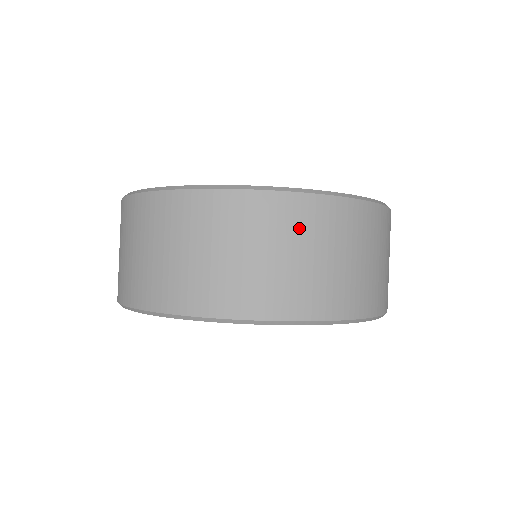
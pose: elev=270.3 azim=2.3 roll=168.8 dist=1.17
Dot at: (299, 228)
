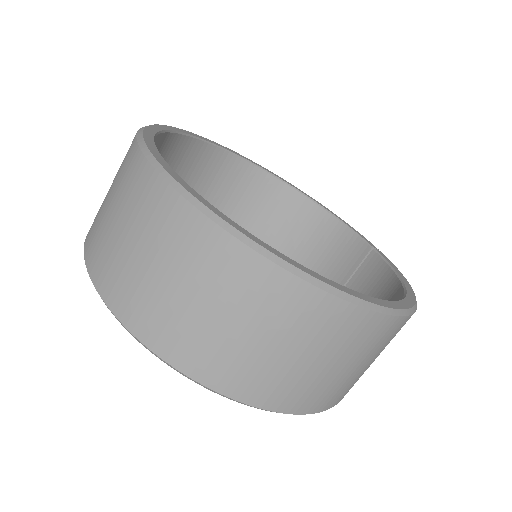
Dot at: (388, 342)
